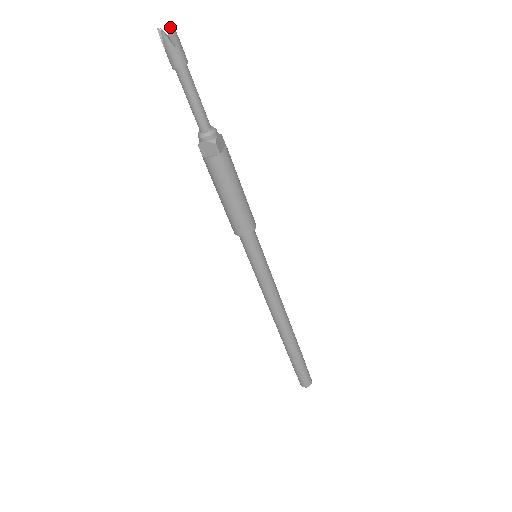
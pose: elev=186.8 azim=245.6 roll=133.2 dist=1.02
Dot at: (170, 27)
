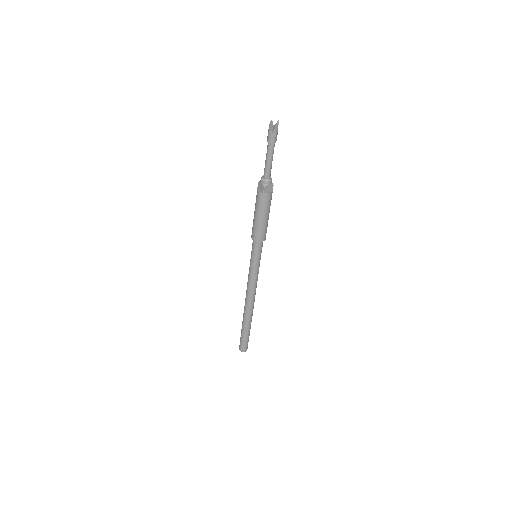
Dot at: (277, 122)
